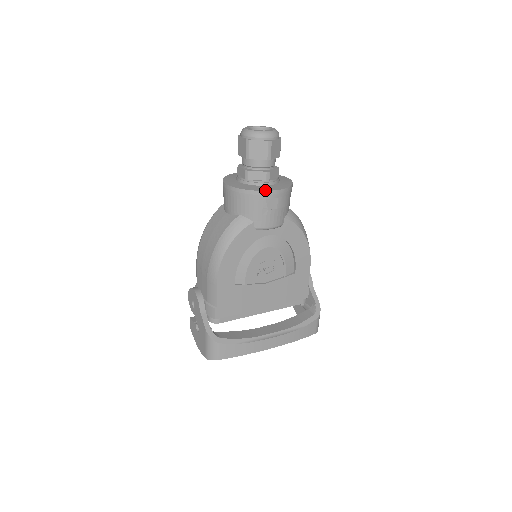
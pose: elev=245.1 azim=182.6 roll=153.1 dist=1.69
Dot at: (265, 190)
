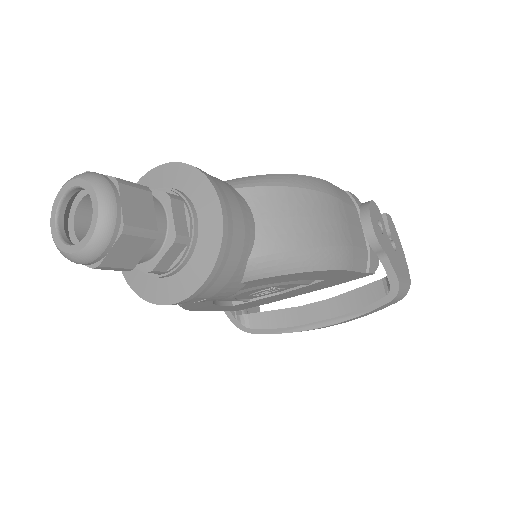
Dot at: (161, 303)
